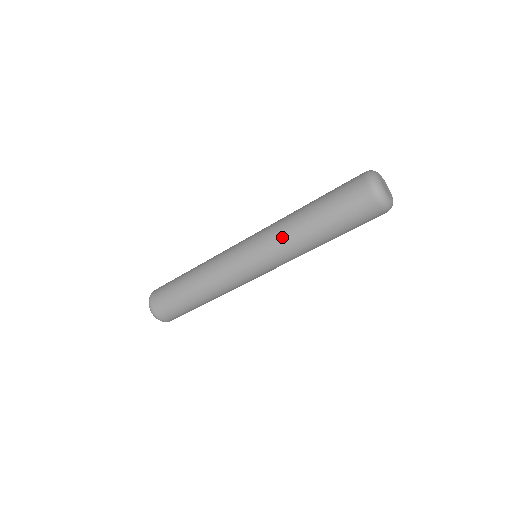
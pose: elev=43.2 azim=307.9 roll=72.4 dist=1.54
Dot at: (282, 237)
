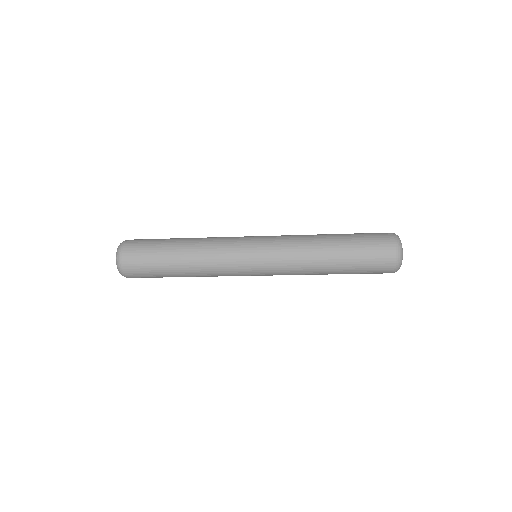
Dot at: (298, 245)
